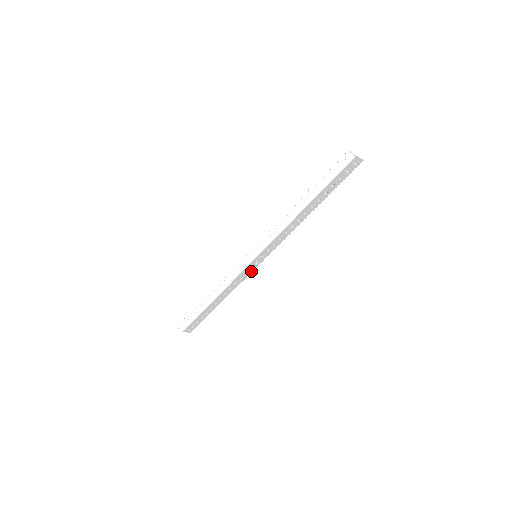
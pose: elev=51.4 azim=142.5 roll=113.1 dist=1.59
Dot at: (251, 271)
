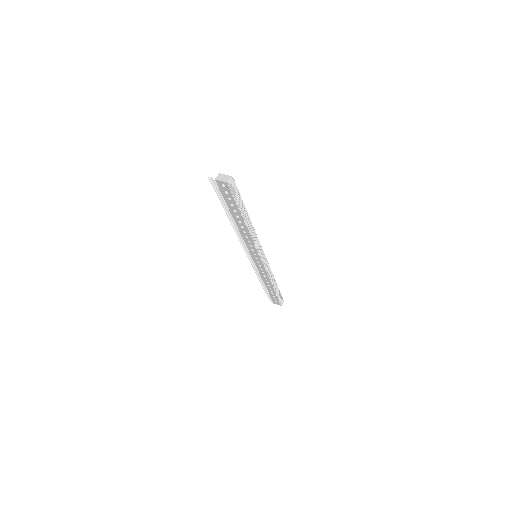
Dot at: (264, 268)
